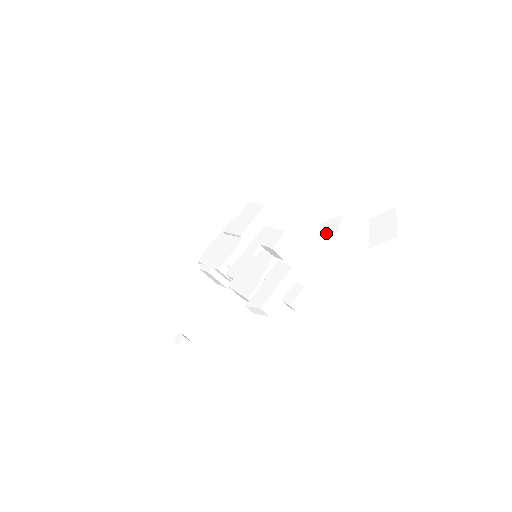
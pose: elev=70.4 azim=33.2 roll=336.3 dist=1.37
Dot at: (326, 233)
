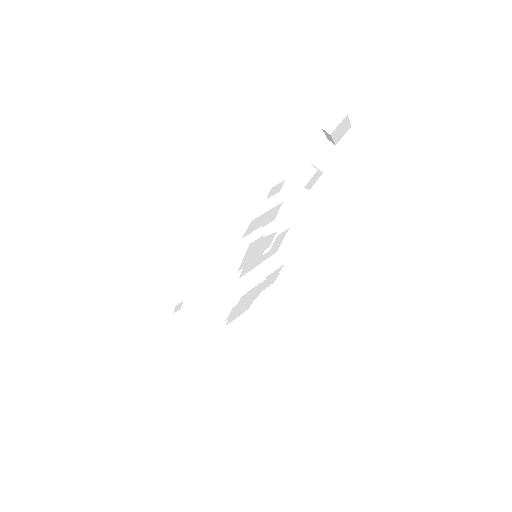
Dot at: (301, 173)
